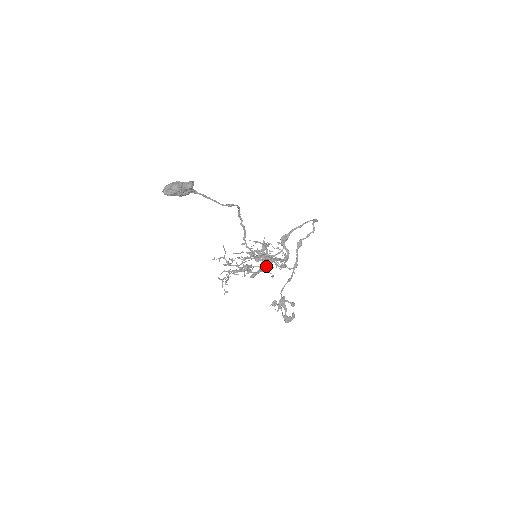
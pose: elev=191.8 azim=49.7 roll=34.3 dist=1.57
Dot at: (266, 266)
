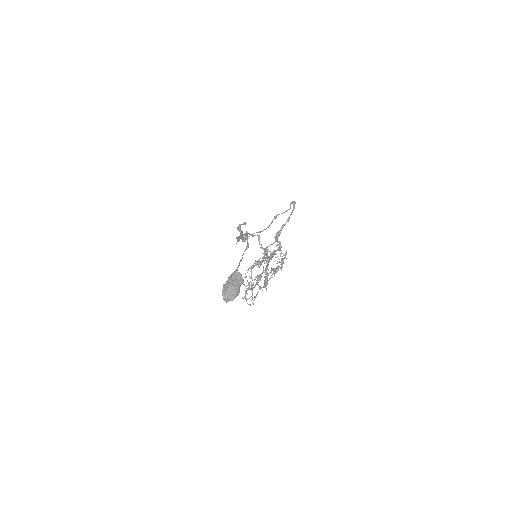
Dot at: occluded
